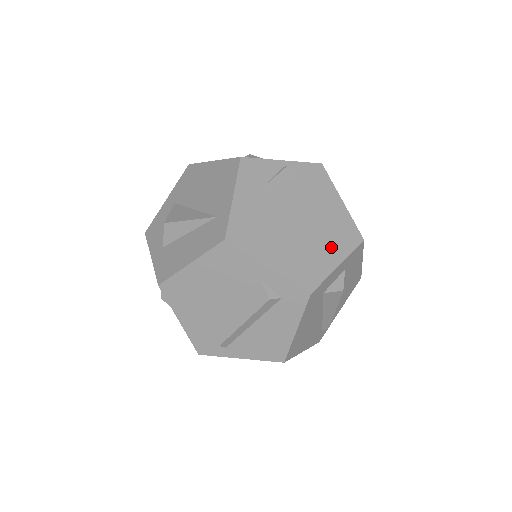
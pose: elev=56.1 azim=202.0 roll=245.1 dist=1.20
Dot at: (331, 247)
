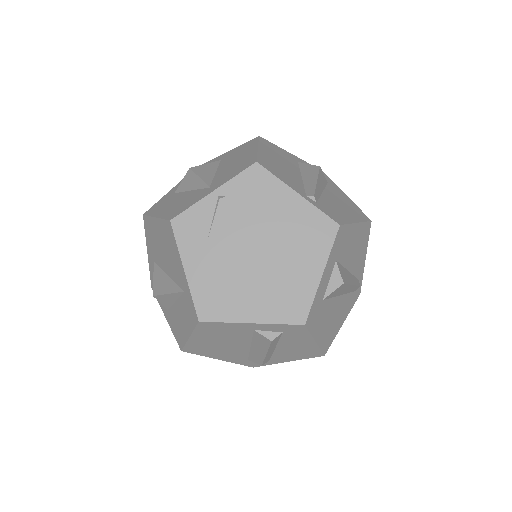
Dot at: (306, 259)
